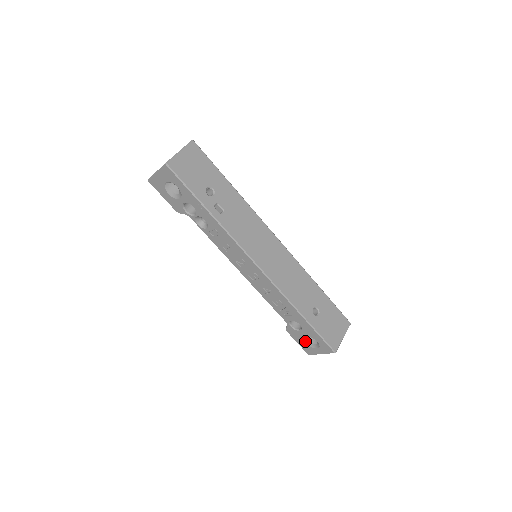
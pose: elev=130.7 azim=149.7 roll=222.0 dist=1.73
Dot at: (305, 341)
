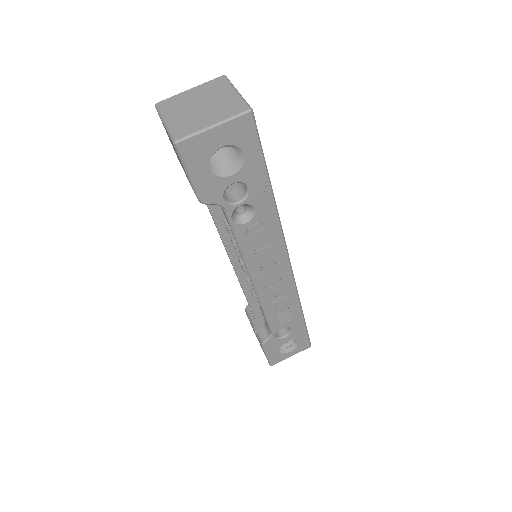
Dot at: occluded
